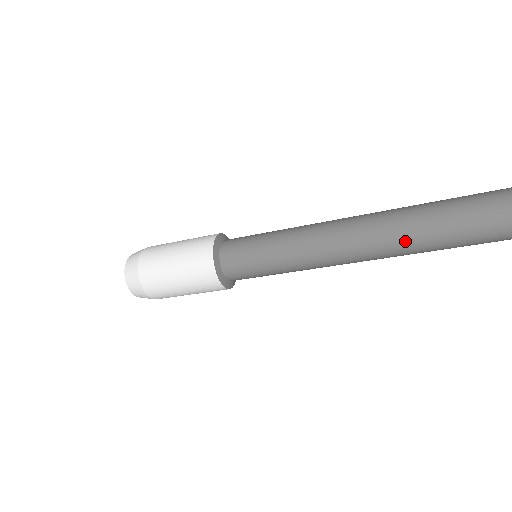
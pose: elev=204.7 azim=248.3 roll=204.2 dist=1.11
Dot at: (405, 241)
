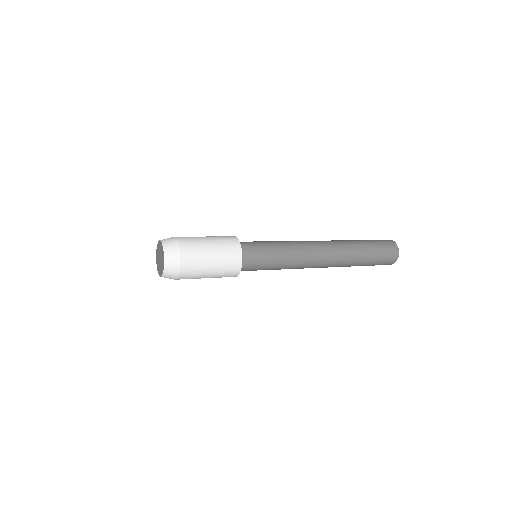
Dot at: (345, 252)
